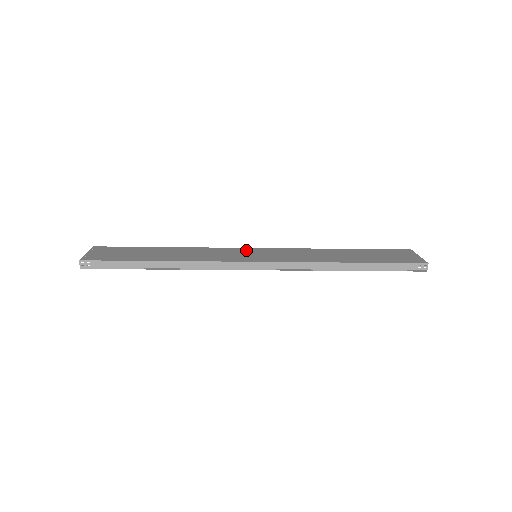
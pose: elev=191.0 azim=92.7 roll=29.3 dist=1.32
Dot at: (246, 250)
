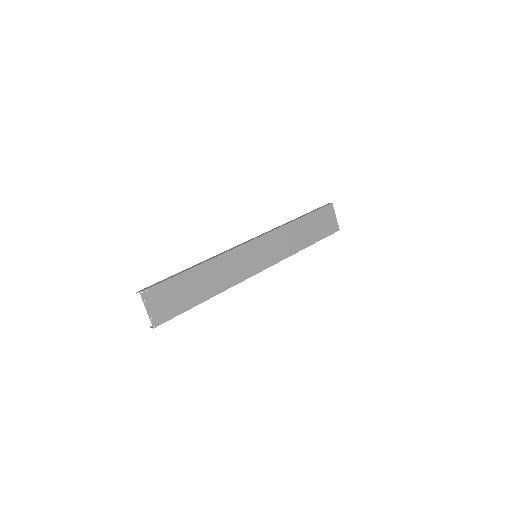
Dot at: (248, 249)
